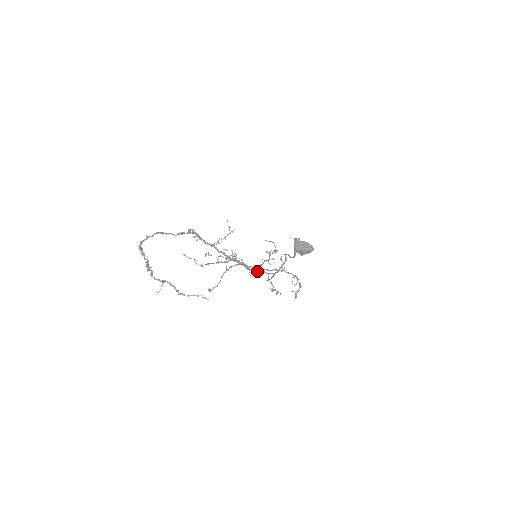
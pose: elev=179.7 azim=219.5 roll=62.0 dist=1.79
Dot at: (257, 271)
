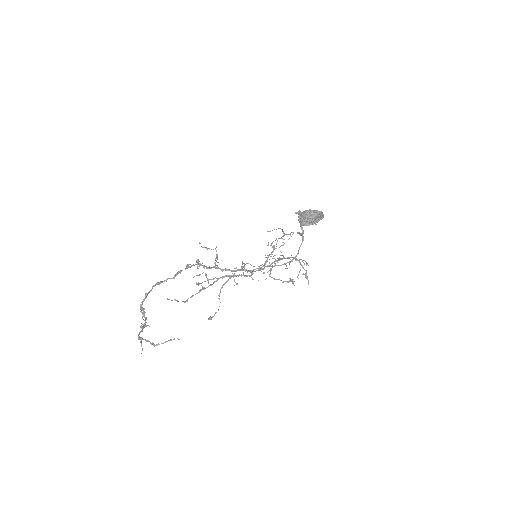
Dot at: (261, 271)
